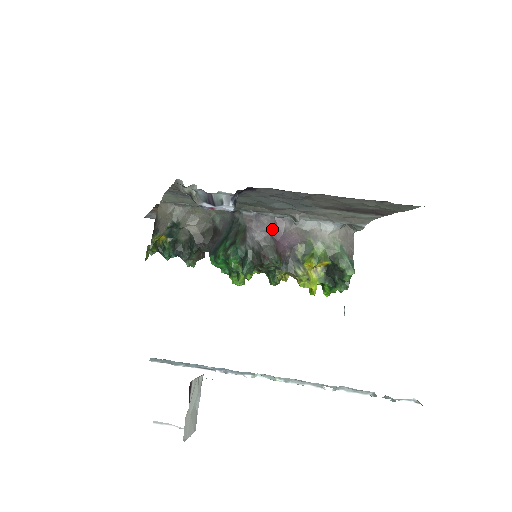
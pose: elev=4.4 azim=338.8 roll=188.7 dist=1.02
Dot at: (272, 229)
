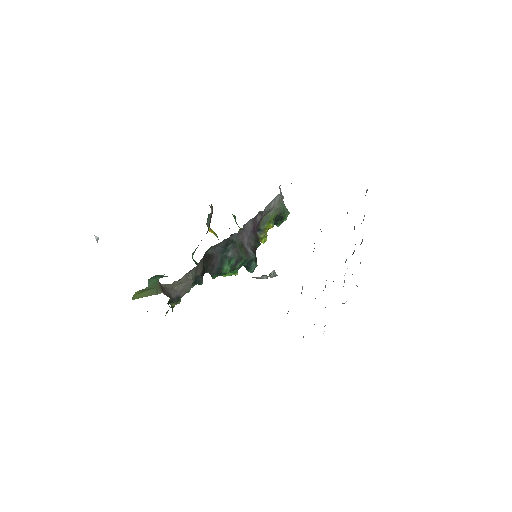
Dot at: (253, 228)
